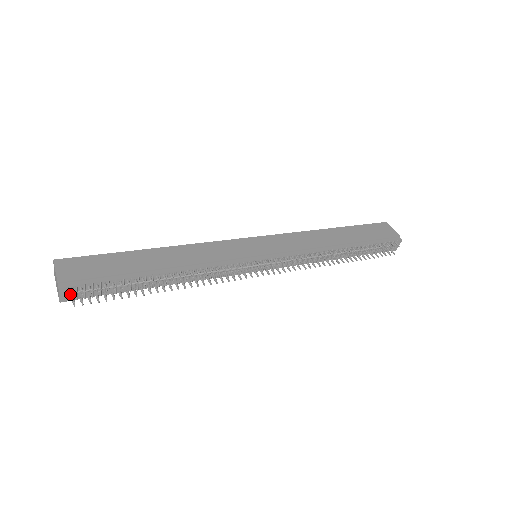
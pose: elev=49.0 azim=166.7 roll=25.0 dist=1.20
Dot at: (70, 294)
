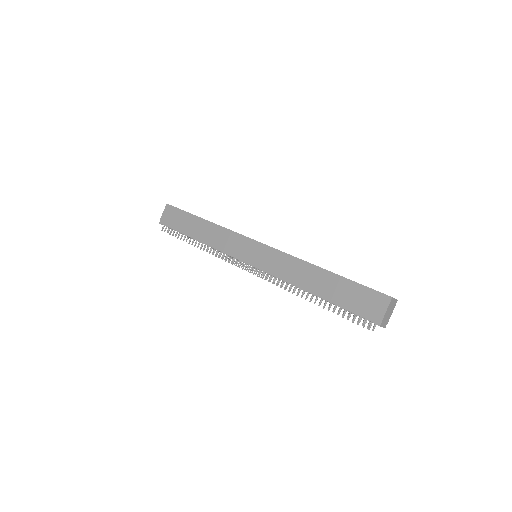
Dot at: occluded
